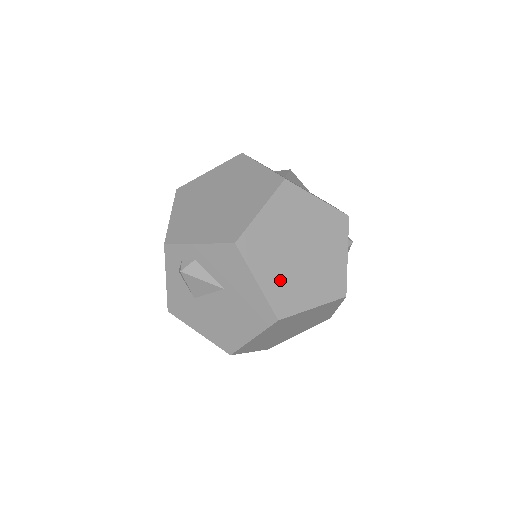
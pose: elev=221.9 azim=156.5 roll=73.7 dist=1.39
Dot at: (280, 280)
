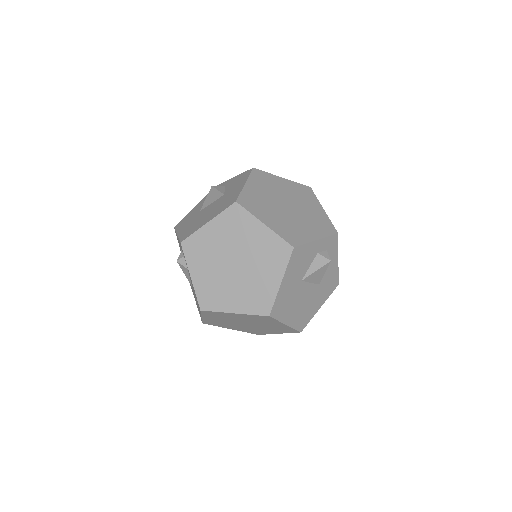
Dot at: (219, 321)
